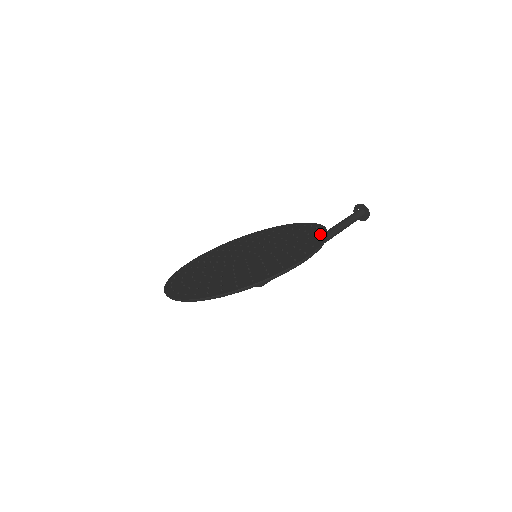
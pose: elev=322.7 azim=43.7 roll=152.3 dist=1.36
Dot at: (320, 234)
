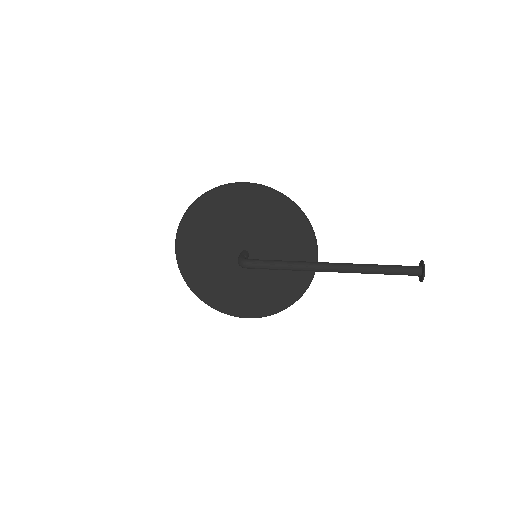
Dot at: (287, 204)
